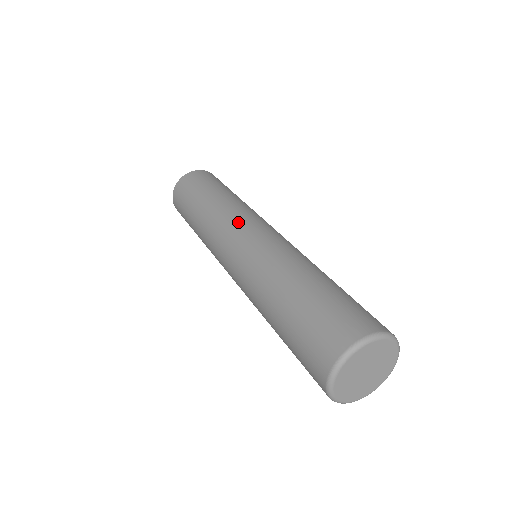
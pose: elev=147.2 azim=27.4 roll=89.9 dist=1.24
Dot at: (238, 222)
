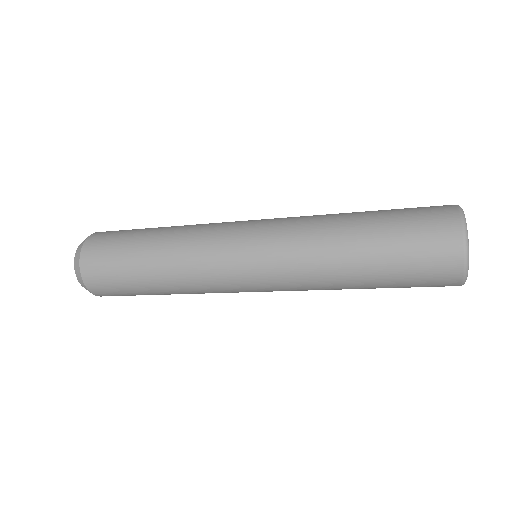
Dot at: occluded
